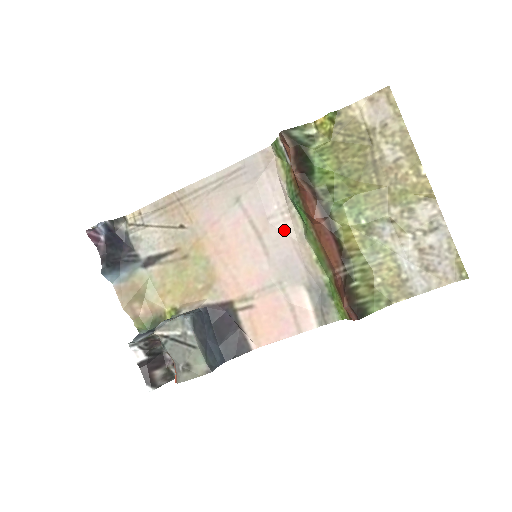
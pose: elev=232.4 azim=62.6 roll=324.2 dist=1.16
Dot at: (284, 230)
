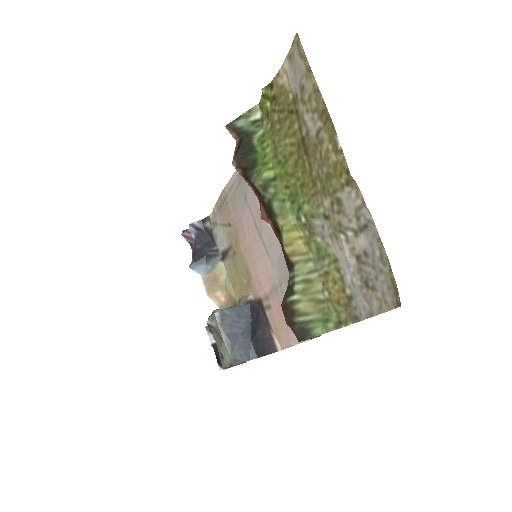
Dot at: occluded
